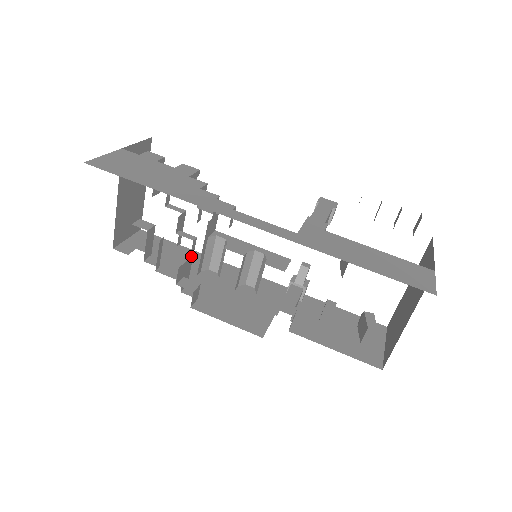
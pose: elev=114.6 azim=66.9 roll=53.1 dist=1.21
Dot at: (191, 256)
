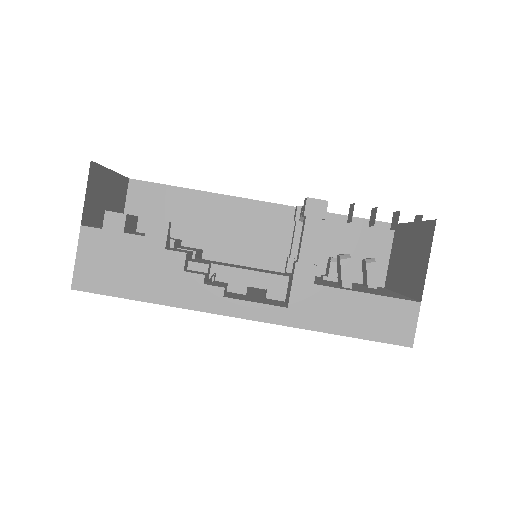
Dot at: (197, 255)
